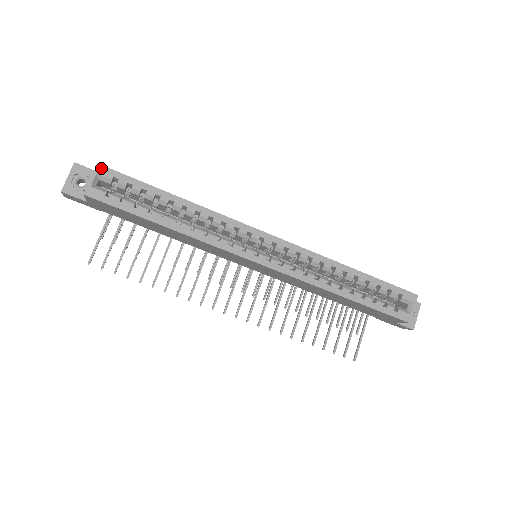
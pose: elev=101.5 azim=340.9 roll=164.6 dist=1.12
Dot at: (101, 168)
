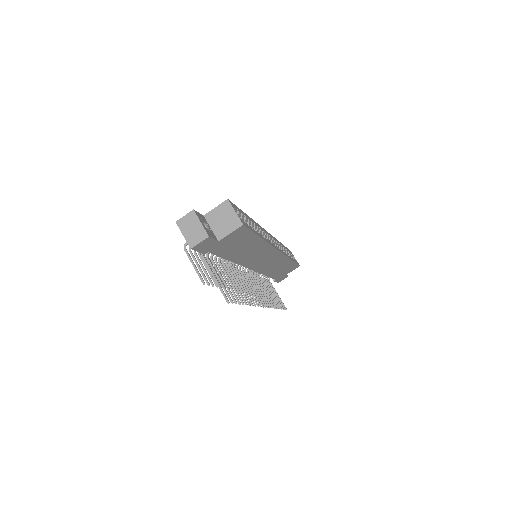
Dot at: (231, 202)
